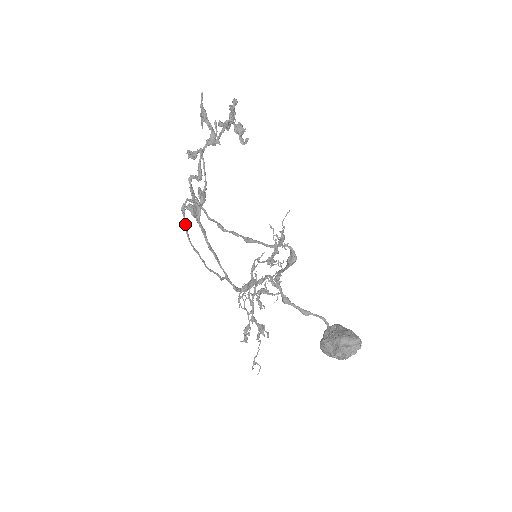
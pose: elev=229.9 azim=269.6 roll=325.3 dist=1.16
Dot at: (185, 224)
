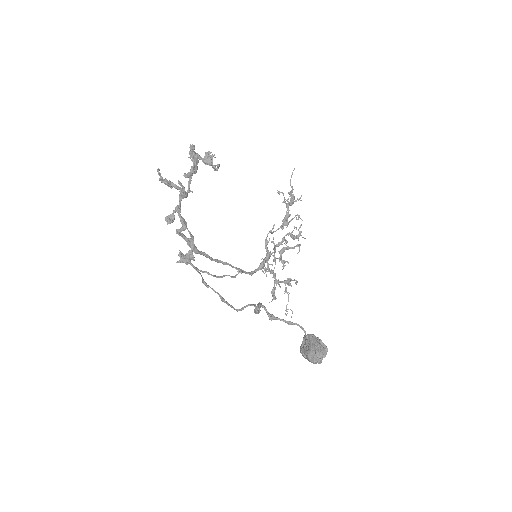
Dot at: occluded
